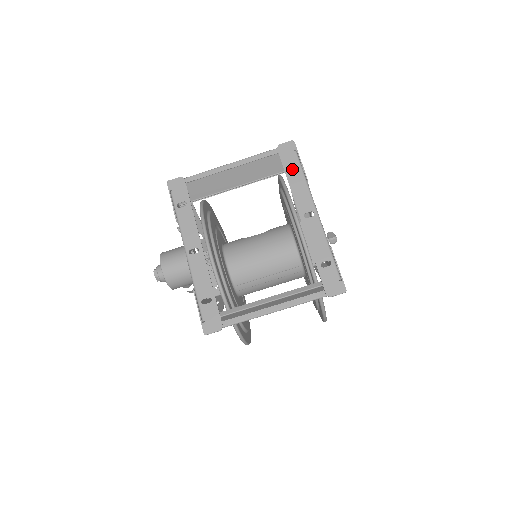
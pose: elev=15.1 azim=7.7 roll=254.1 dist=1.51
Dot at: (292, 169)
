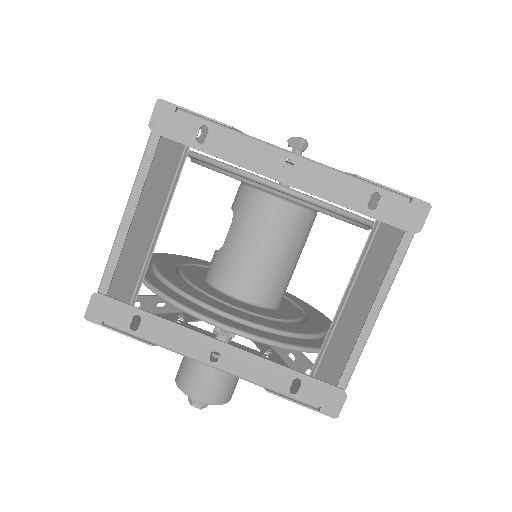
Dot at: occluded
